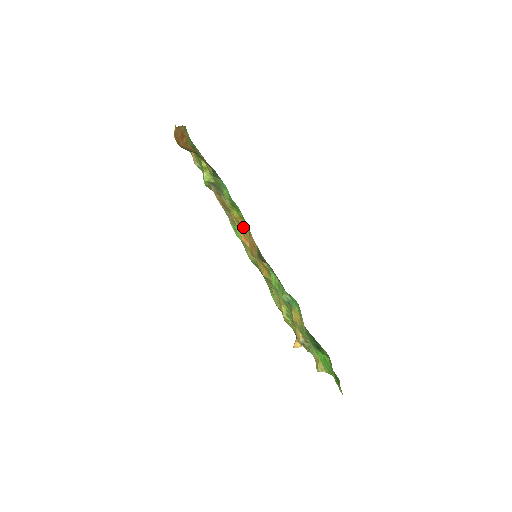
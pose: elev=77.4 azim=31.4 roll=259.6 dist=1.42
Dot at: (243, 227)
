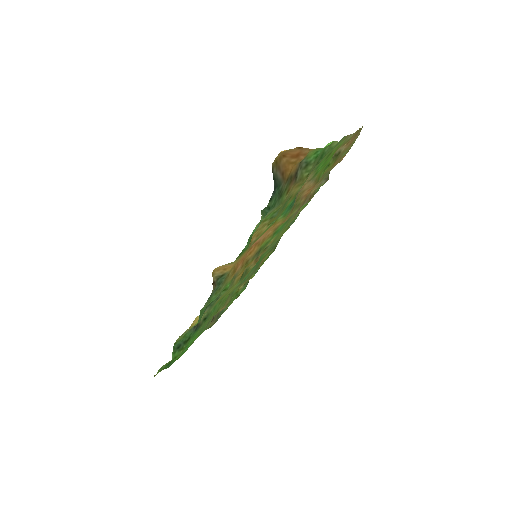
Dot at: (249, 247)
